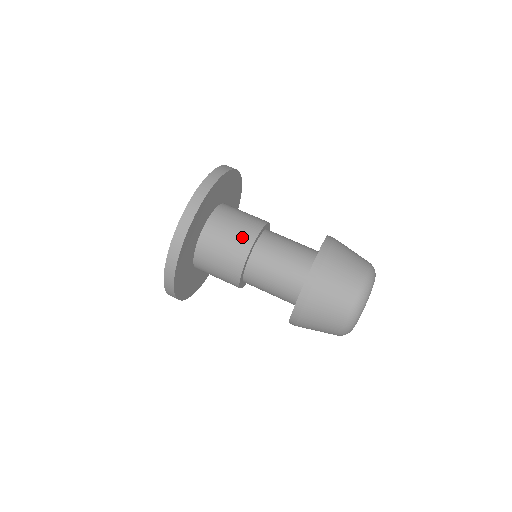
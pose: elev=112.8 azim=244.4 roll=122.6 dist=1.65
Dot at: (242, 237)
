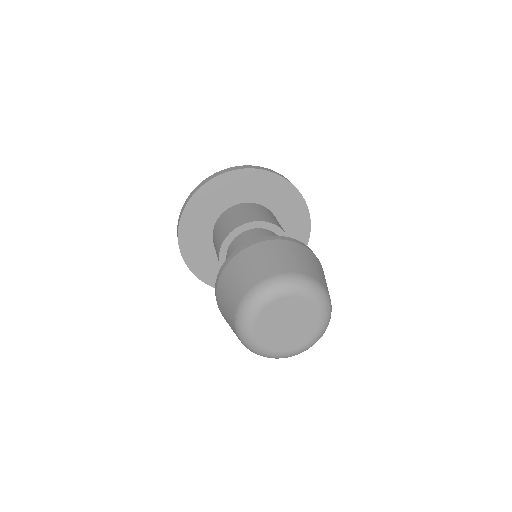
Dot at: occluded
